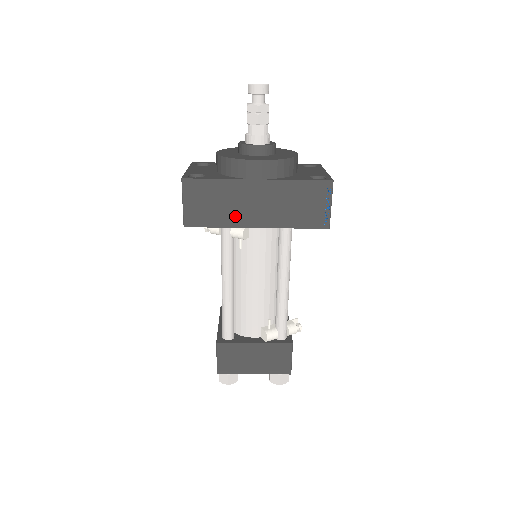
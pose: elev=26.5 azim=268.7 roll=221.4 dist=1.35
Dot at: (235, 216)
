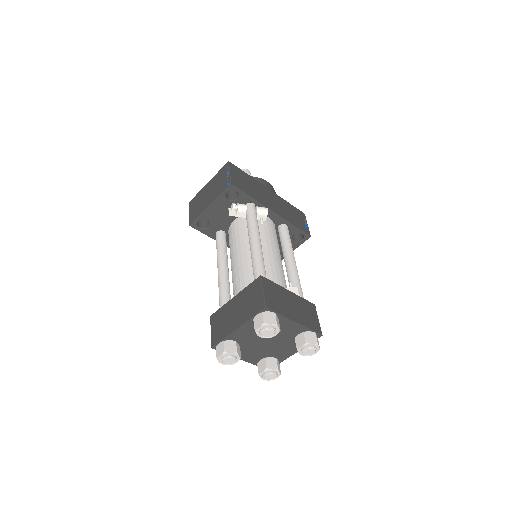
Dot at: (260, 198)
